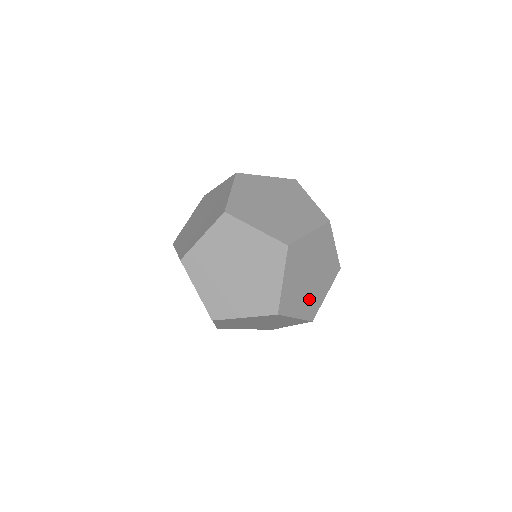
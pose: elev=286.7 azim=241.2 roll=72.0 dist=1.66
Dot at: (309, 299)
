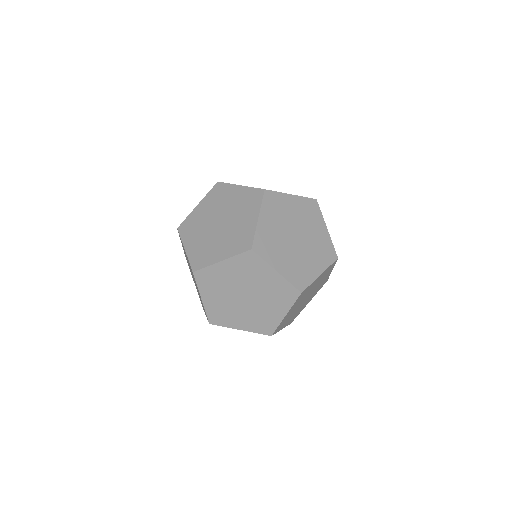
Dot at: (315, 251)
